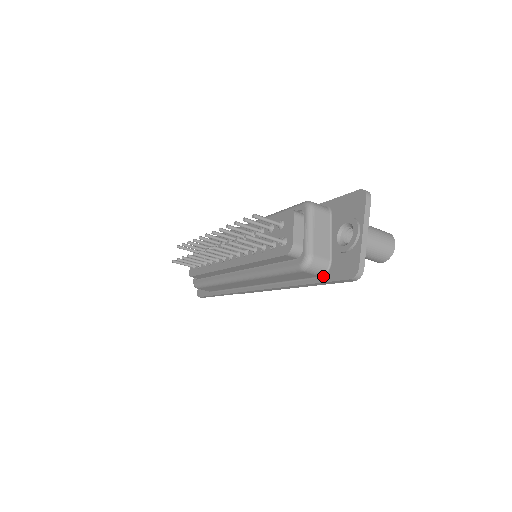
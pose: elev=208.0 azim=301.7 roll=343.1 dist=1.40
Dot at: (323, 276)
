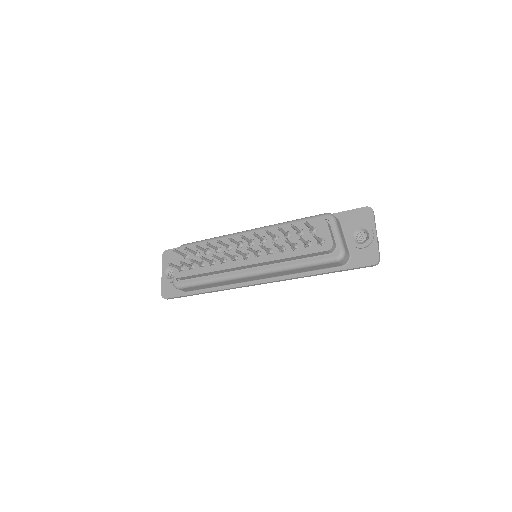
Dot at: (344, 265)
